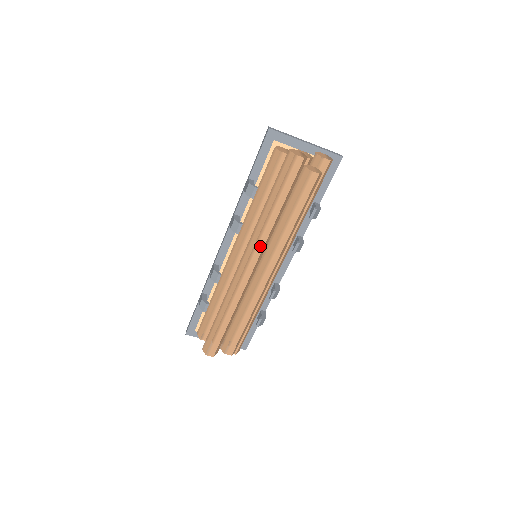
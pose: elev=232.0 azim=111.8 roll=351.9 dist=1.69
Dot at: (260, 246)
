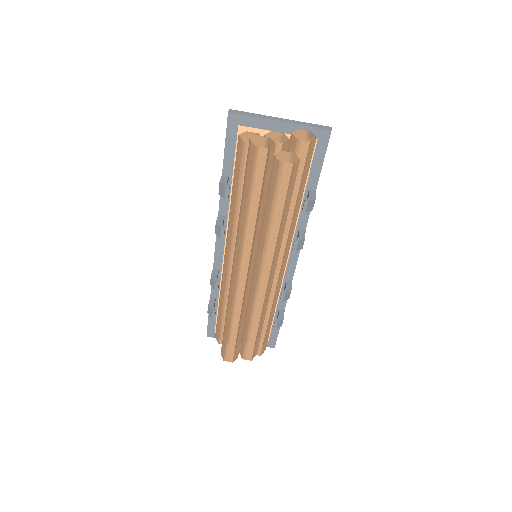
Dot at: (246, 253)
